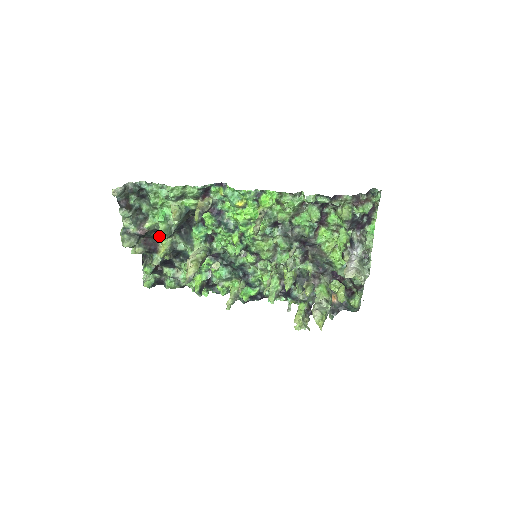
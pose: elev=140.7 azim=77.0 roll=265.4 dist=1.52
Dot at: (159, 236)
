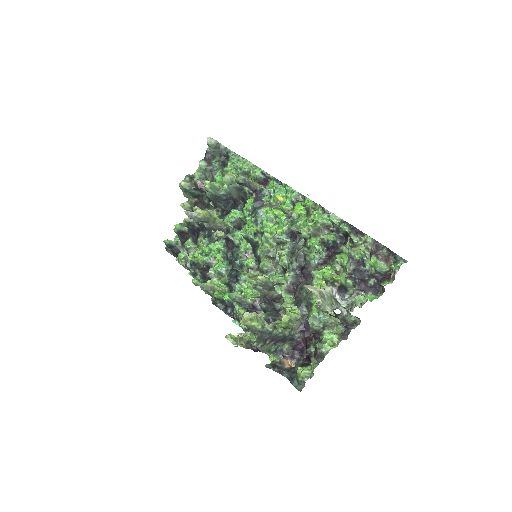
Dot at: (208, 206)
